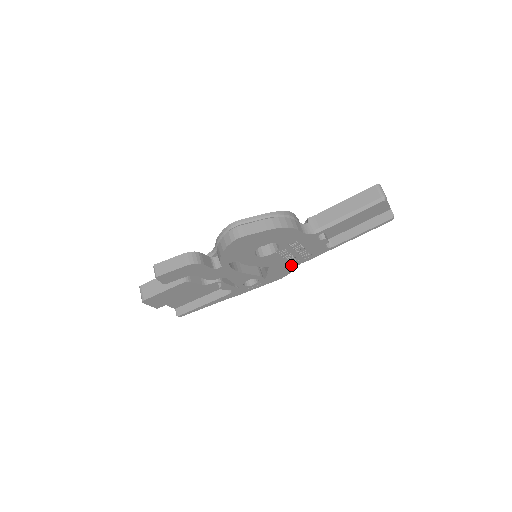
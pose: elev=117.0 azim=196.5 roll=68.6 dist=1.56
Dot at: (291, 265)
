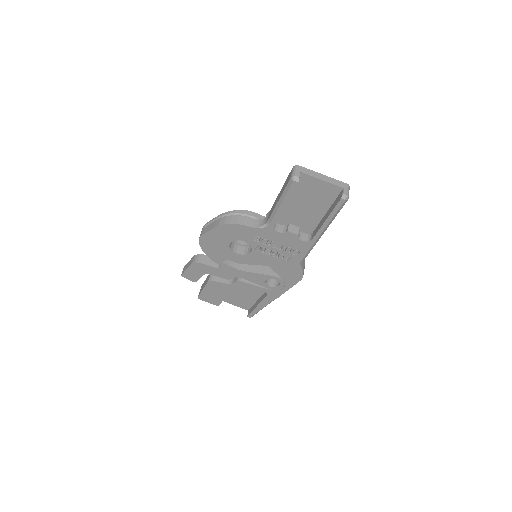
Dot at: (291, 263)
